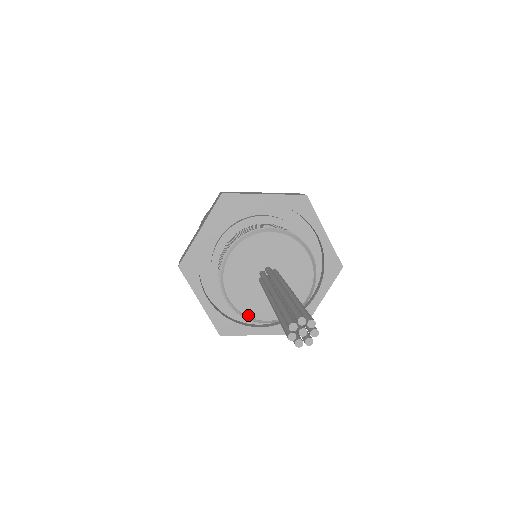
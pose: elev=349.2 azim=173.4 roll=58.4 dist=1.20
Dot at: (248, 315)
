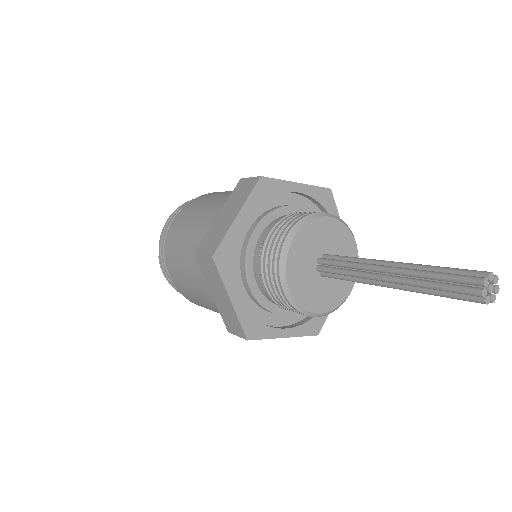
Dot at: (304, 307)
